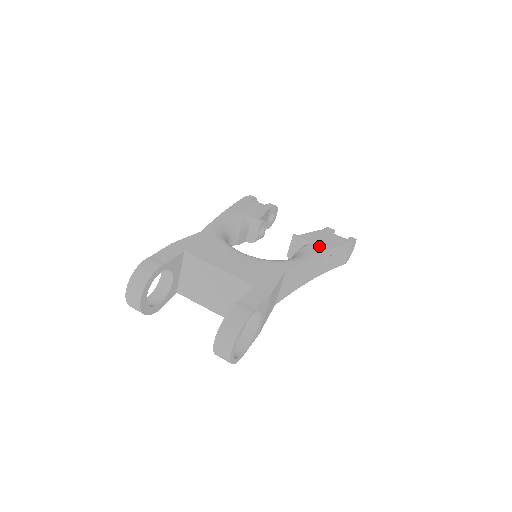
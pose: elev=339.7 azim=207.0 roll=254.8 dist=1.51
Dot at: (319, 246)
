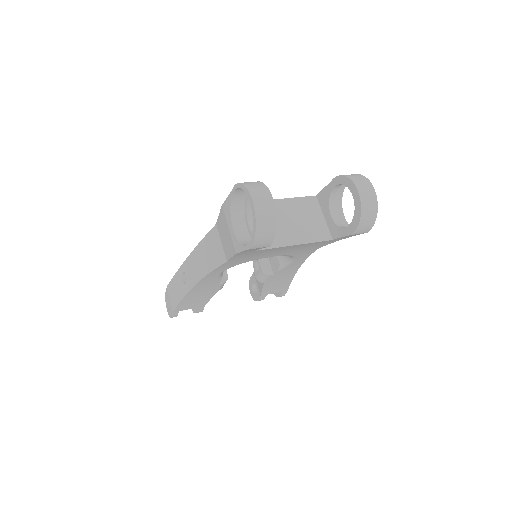
Dot at: occluded
